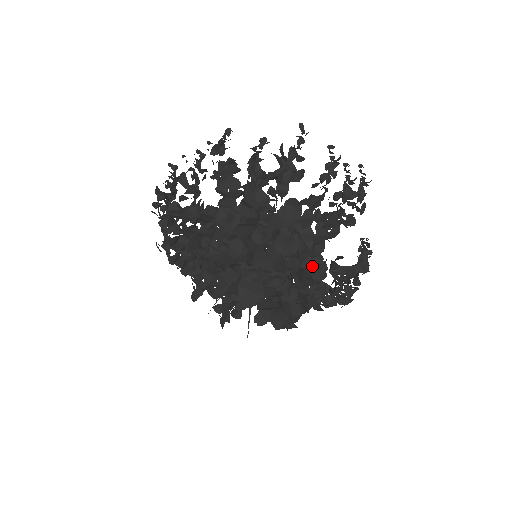
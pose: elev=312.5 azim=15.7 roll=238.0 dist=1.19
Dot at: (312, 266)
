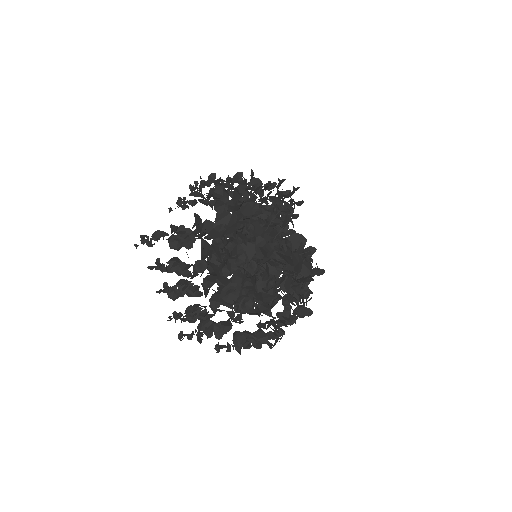
Dot at: occluded
